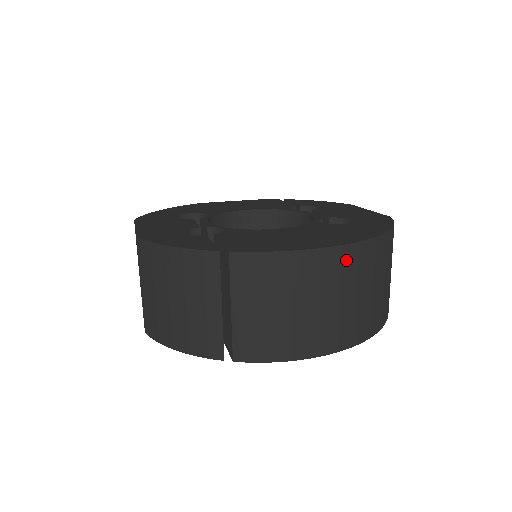
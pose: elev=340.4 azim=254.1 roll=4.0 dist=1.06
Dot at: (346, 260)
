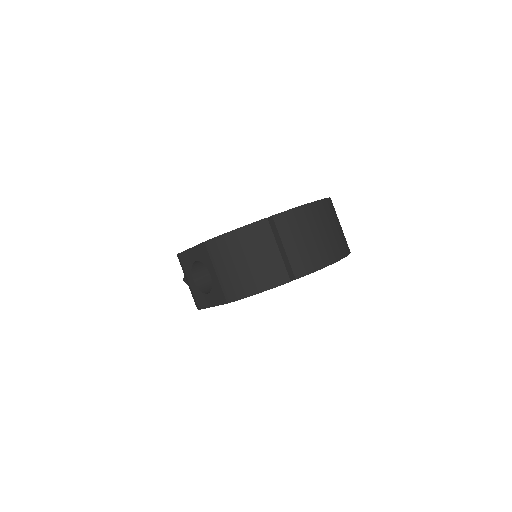
Dot at: (324, 208)
